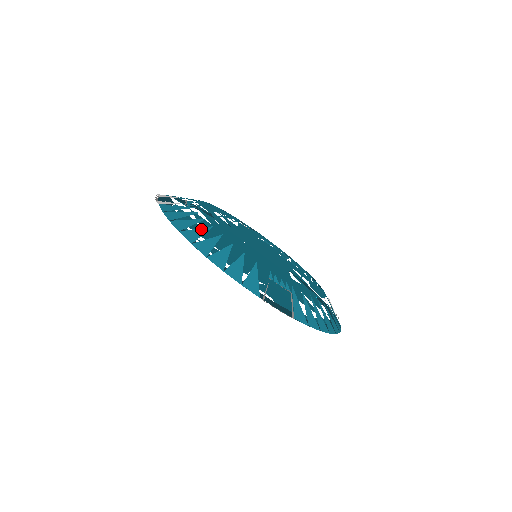
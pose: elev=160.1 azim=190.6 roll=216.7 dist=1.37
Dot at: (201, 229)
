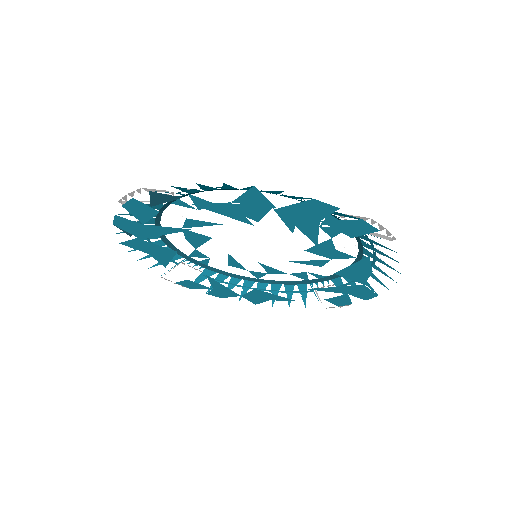
Dot at: occluded
